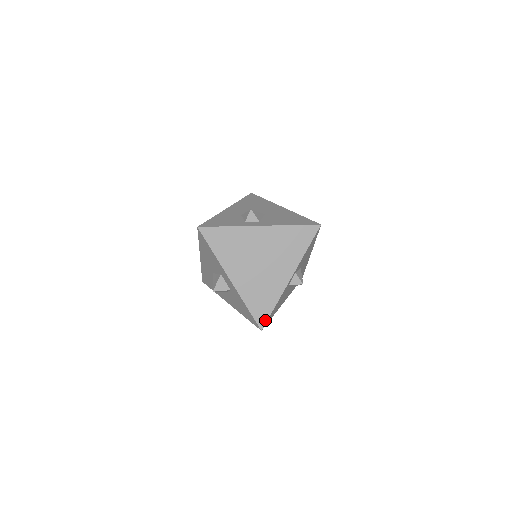
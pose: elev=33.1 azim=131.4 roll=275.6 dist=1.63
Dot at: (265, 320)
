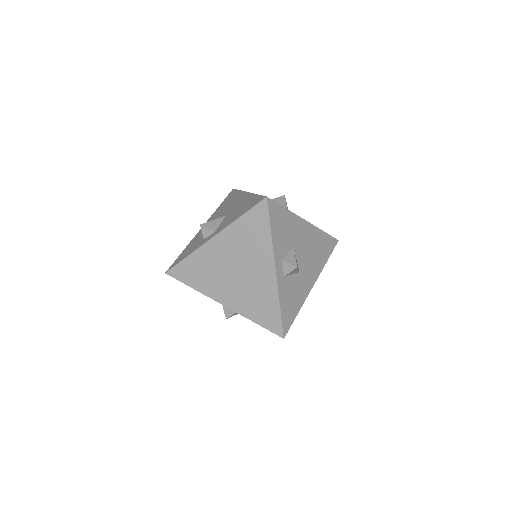
Dot at: (280, 326)
